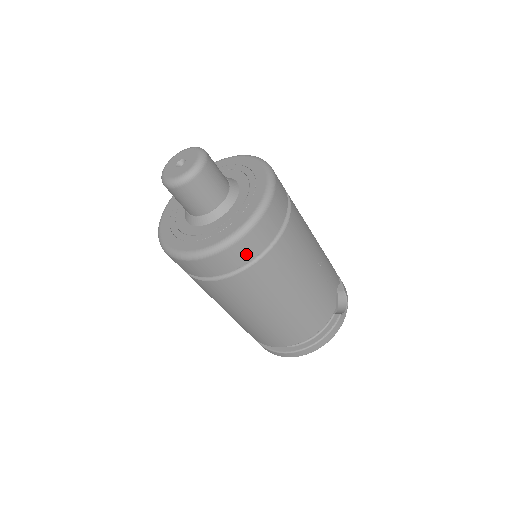
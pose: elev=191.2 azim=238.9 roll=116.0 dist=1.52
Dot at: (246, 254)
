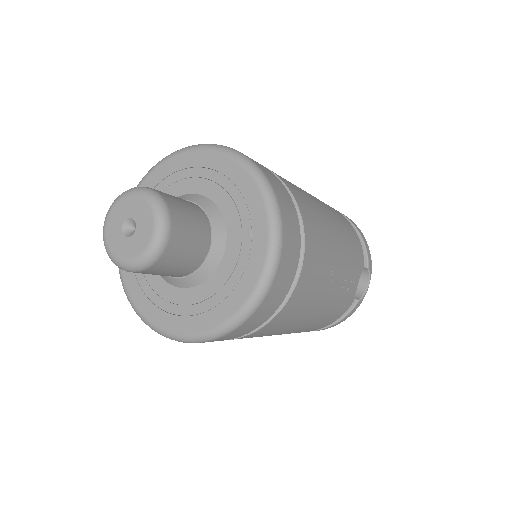
Dot at: (235, 336)
